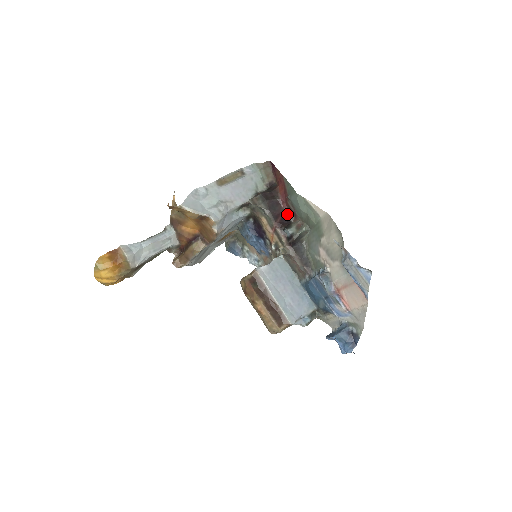
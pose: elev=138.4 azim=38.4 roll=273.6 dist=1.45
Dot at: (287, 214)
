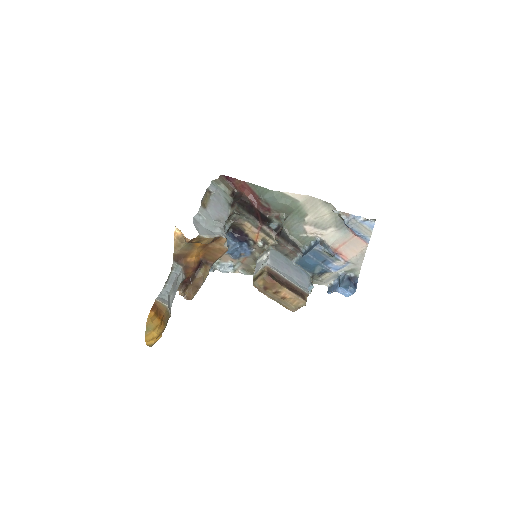
Dot at: (261, 212)
